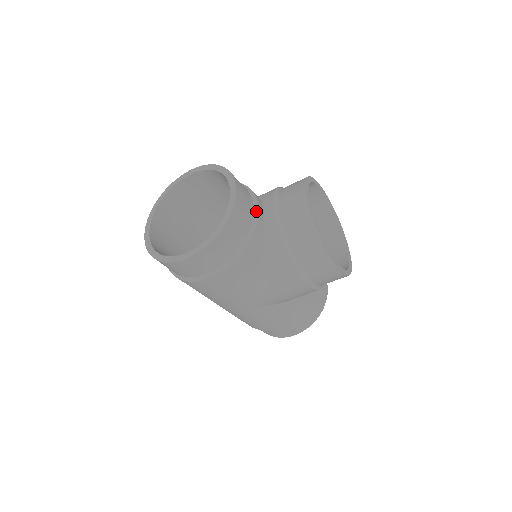
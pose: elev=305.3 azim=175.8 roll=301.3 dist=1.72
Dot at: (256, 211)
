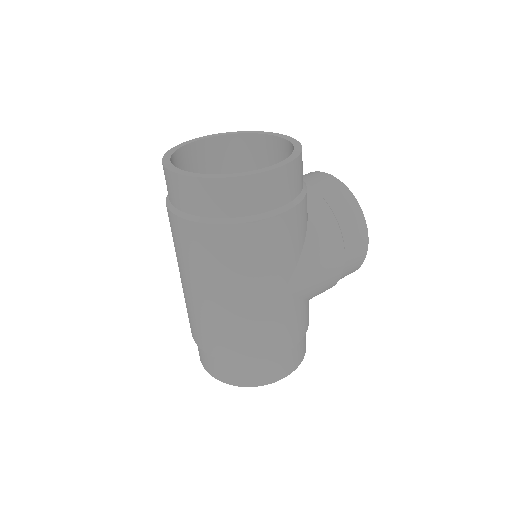
Dot at: occluded
